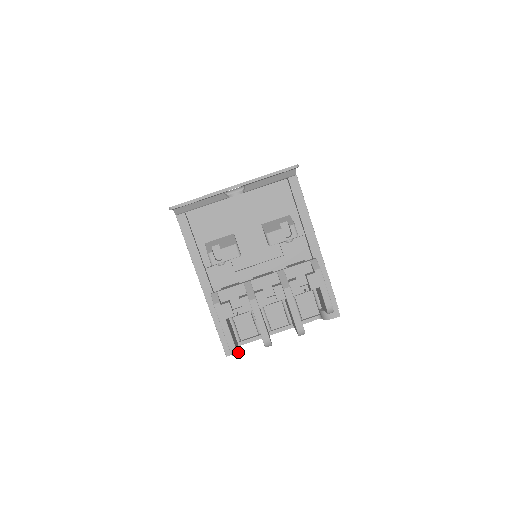
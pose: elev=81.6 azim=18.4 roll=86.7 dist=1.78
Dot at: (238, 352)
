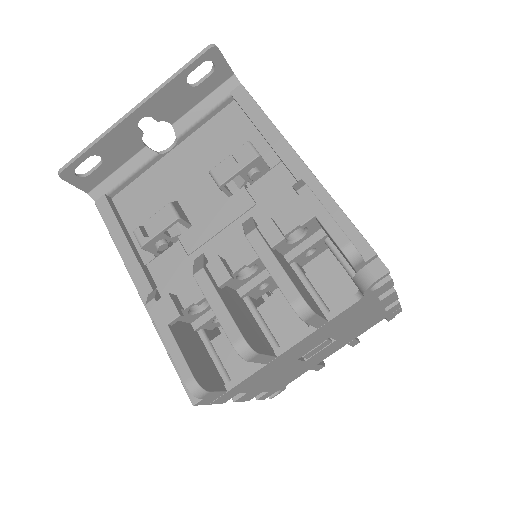
Dot at: (206, 388)
